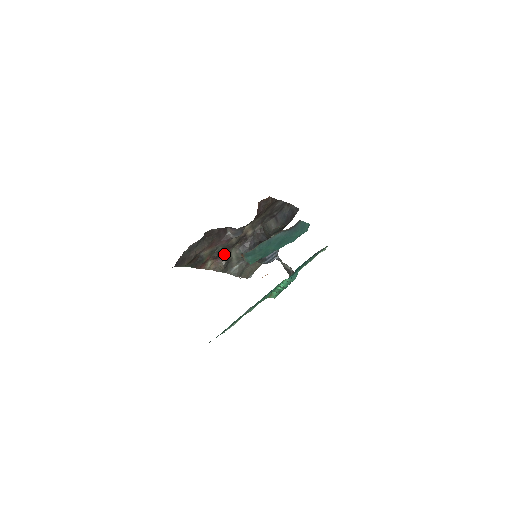
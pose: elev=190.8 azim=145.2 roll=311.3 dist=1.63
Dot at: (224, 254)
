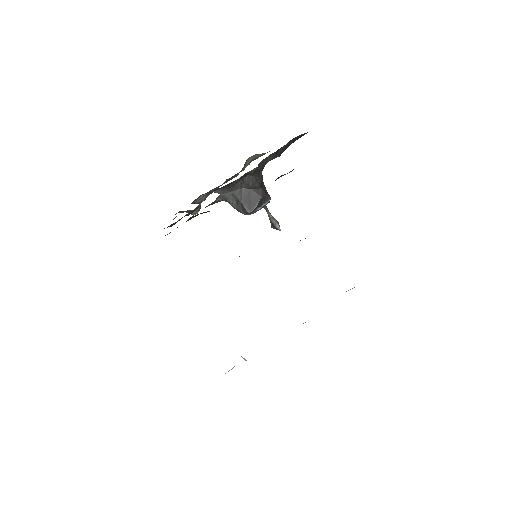
Dot at: (199, 205)
